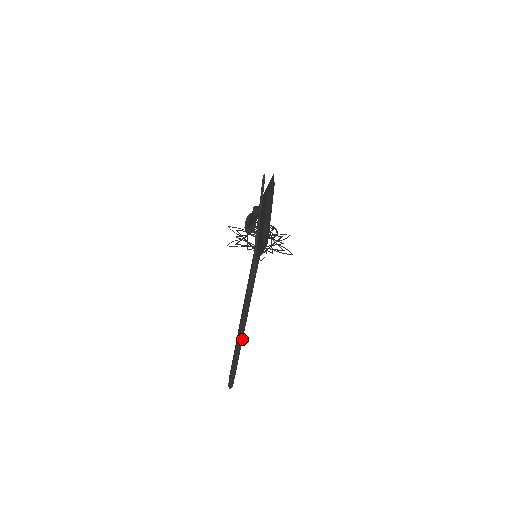
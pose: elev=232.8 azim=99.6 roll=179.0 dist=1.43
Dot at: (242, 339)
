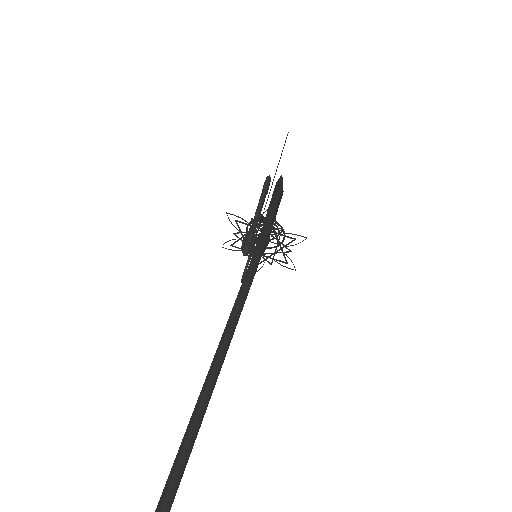
Dot at: (213, 385)
